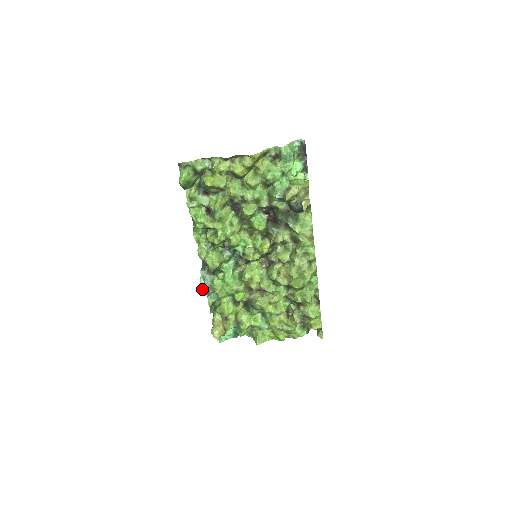
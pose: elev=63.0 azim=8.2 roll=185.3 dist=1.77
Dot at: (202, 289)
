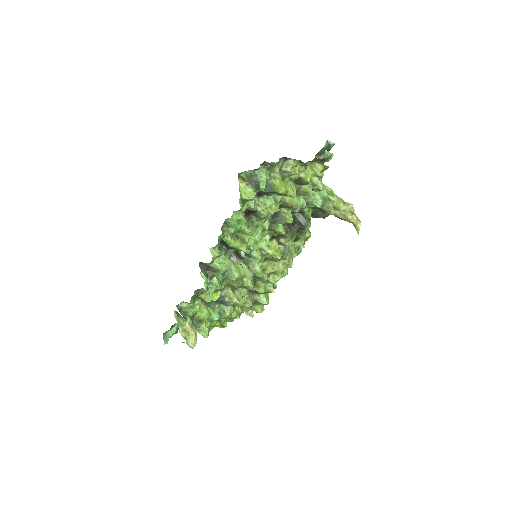
Dot at: occluded
